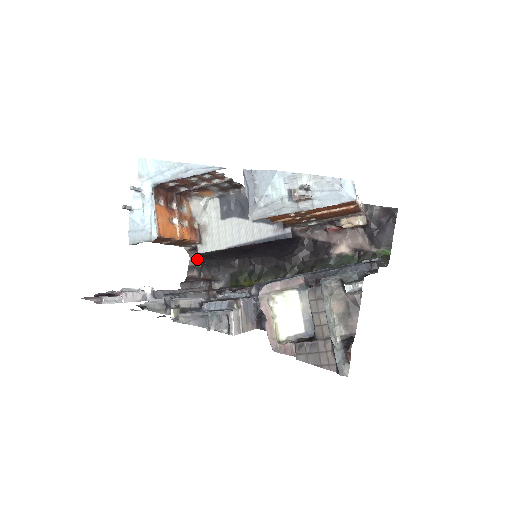
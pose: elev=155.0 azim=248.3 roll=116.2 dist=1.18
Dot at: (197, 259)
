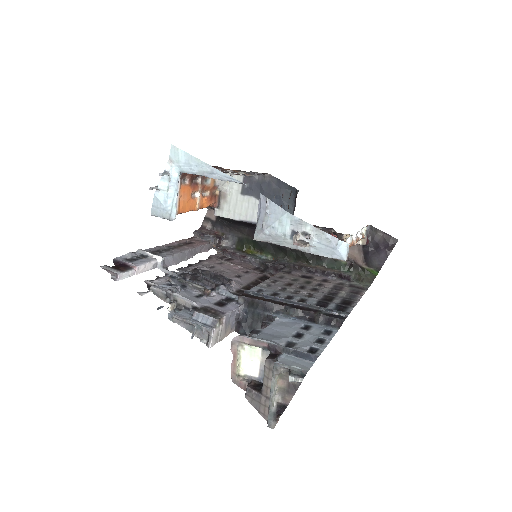
Dot at: occluded
